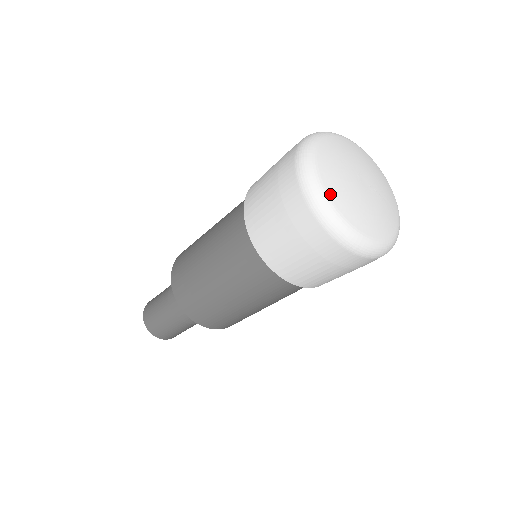
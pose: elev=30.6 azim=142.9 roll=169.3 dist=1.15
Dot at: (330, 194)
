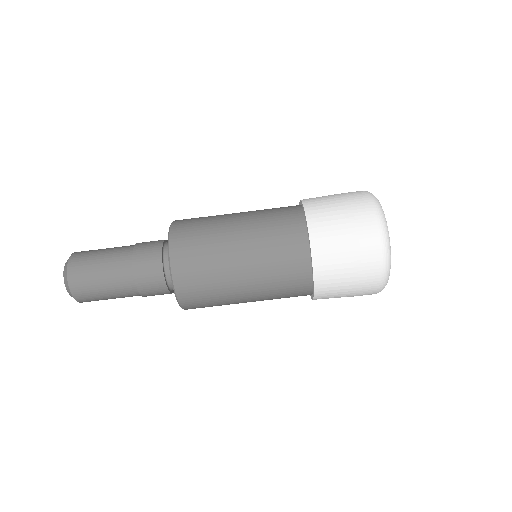
Dot at: occluded
